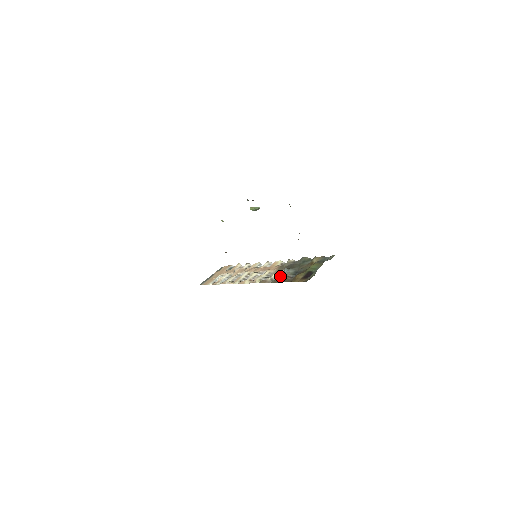
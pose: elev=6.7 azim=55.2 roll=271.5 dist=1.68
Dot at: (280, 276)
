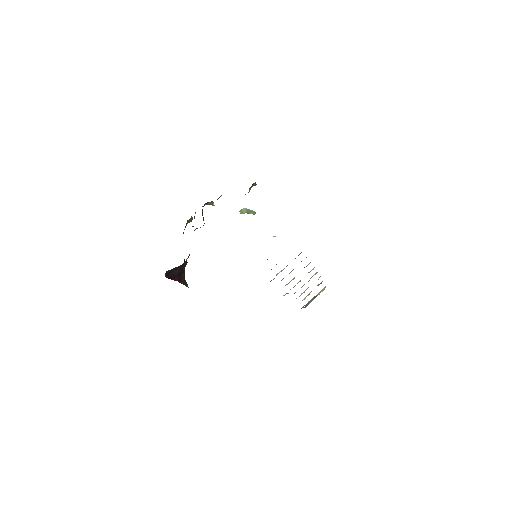
Dot at: occluded
